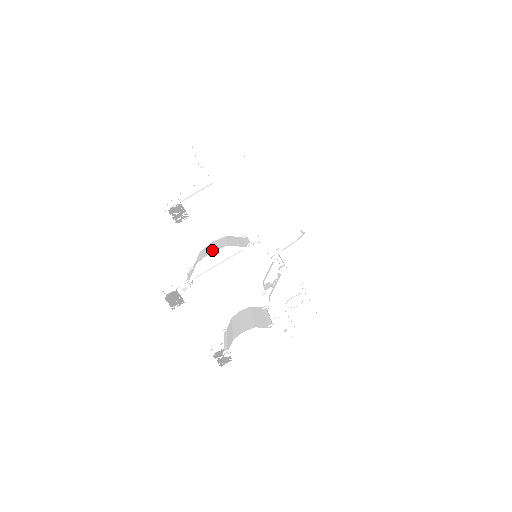
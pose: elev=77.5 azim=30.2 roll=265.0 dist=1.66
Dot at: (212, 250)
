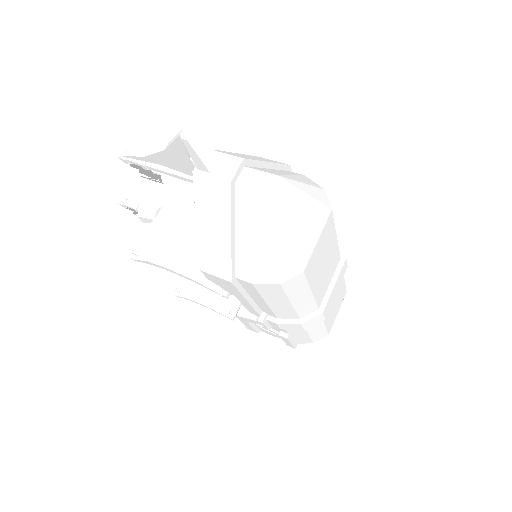
Dot at: (175, 259)
